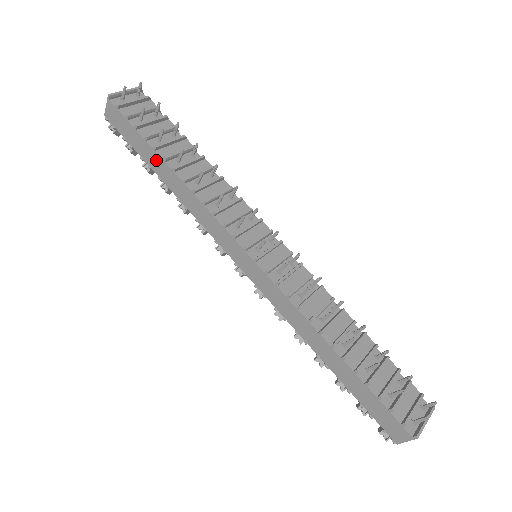
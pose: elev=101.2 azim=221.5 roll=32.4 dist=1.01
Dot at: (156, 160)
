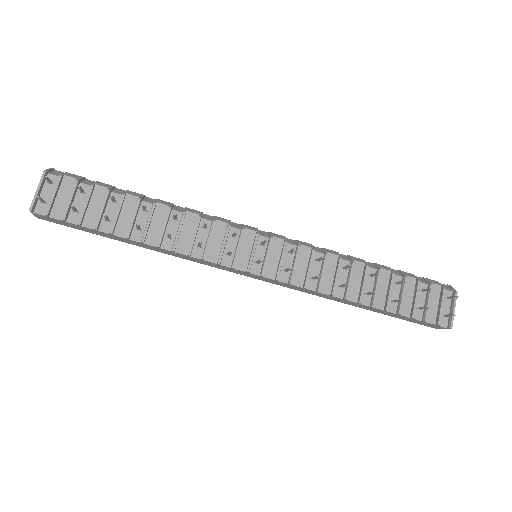
Dot at: (119, 238)
